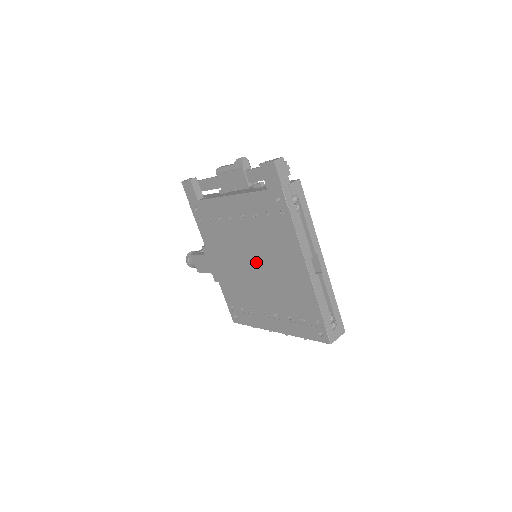
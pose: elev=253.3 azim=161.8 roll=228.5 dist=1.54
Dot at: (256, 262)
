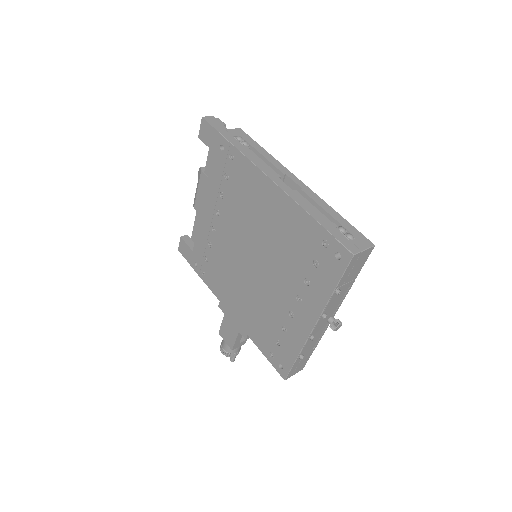
Dot at: (250, 250)
